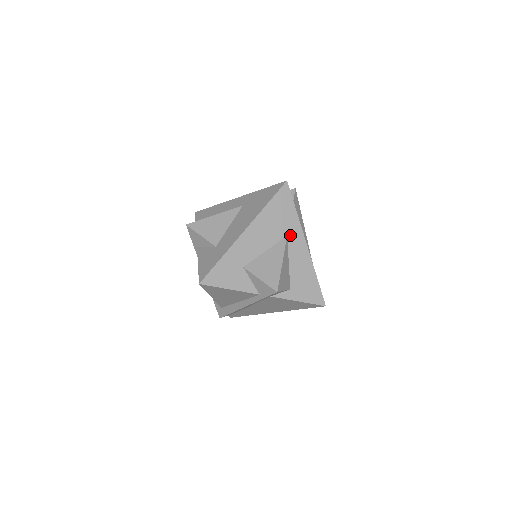
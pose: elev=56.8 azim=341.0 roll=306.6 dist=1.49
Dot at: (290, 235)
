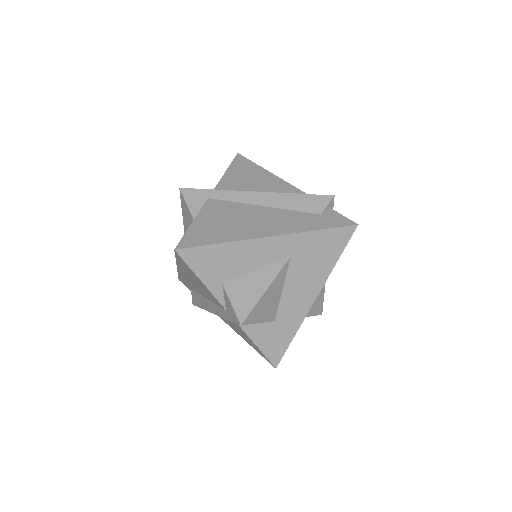
Dot at: occluded
